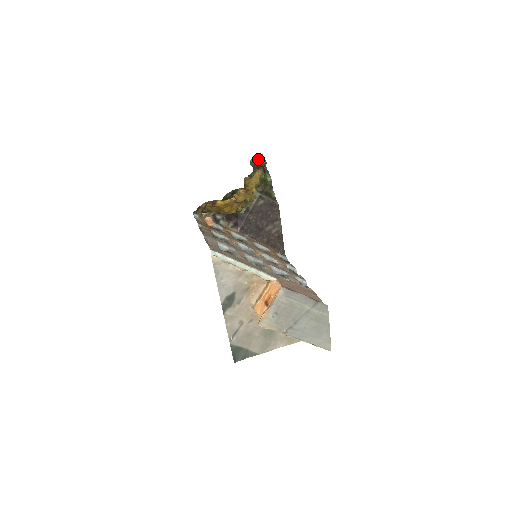
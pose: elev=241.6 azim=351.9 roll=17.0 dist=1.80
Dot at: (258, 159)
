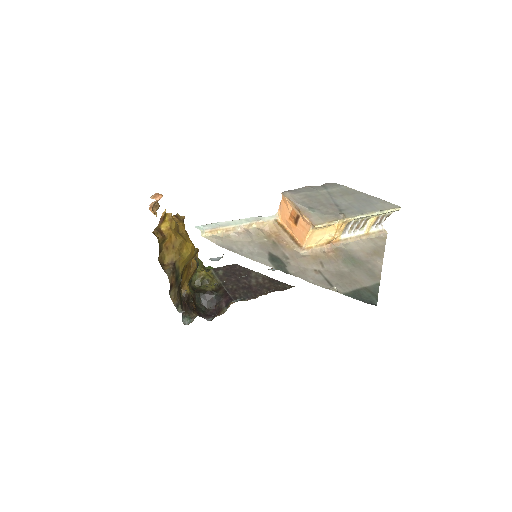
Dot at: occluded
